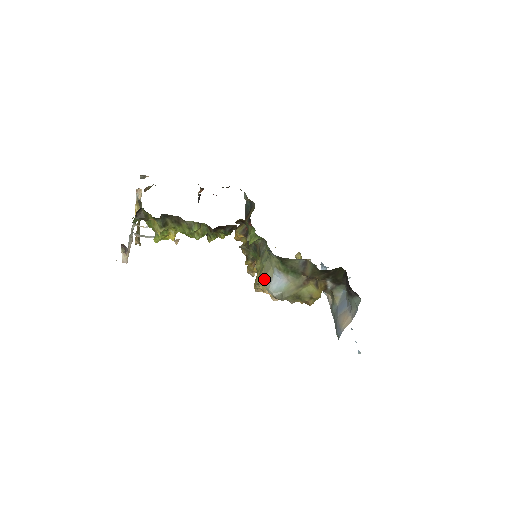
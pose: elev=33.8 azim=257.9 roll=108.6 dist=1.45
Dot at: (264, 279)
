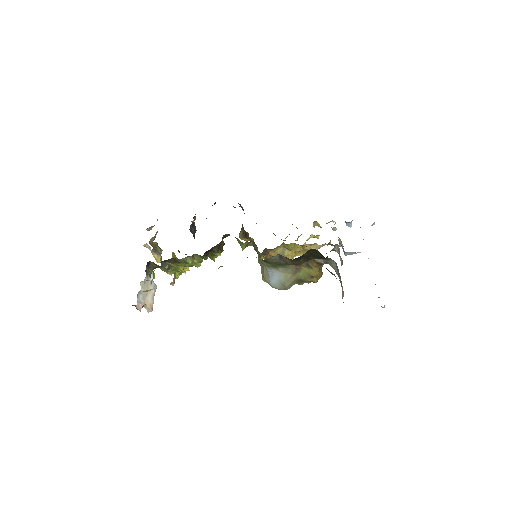
Dot at: (264, 277)
